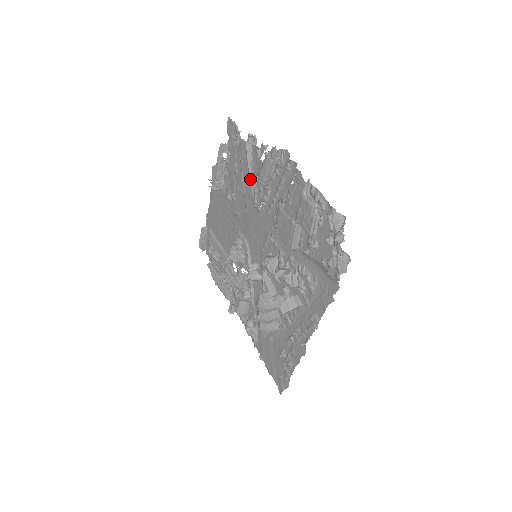
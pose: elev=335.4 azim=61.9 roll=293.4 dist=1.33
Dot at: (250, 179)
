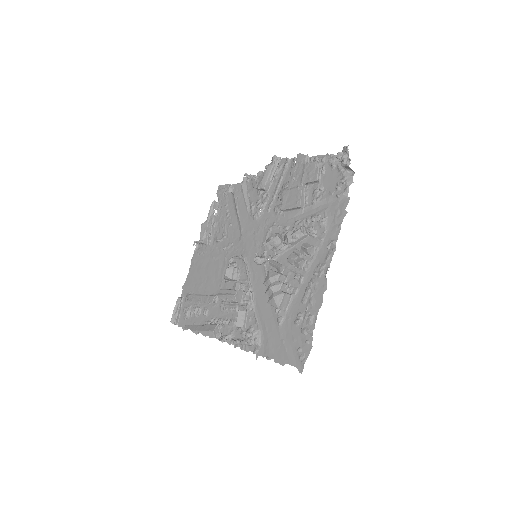
Dot at: (246, 203)
